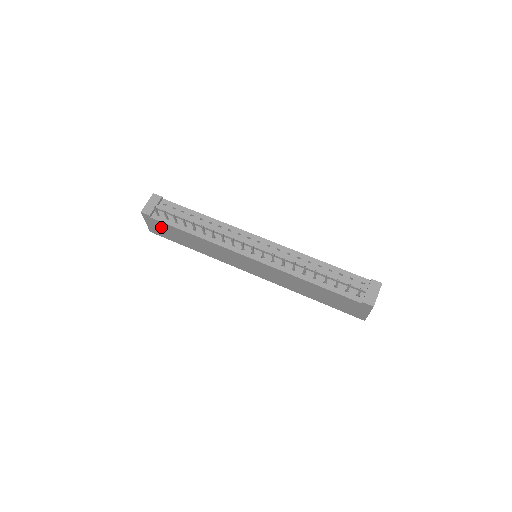
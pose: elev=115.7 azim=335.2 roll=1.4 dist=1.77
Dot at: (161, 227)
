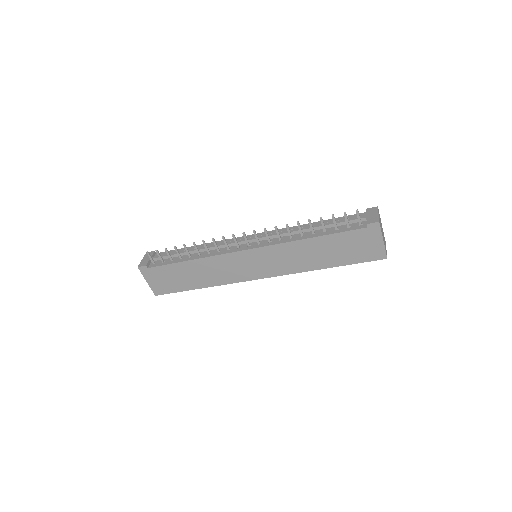
Dot at: (161, 276)
